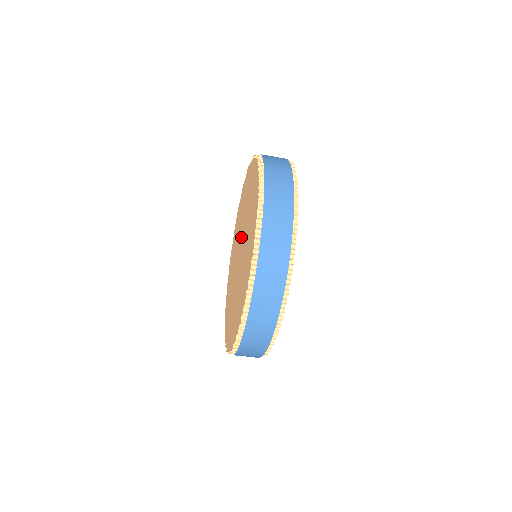
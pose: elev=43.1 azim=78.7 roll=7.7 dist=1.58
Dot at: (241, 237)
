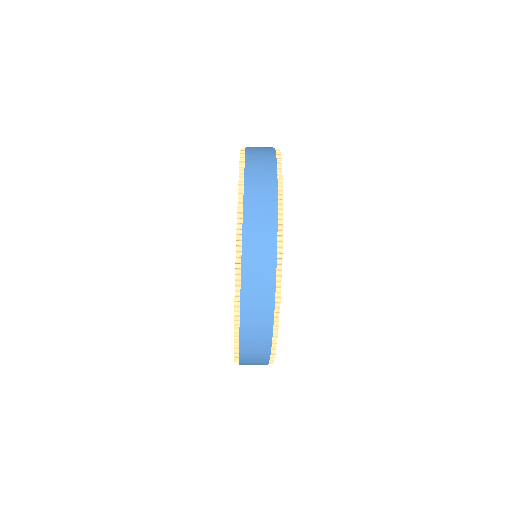
Dot at: occluded
